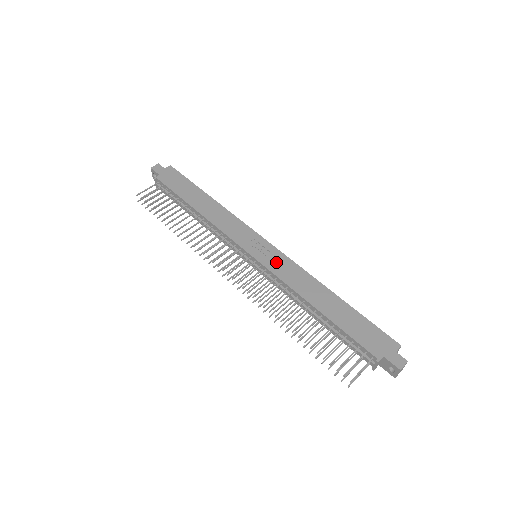
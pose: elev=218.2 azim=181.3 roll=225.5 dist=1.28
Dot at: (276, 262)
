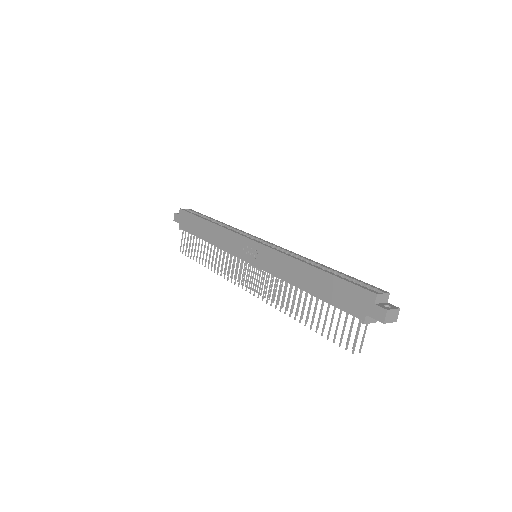
Dot at: (264, 259)
